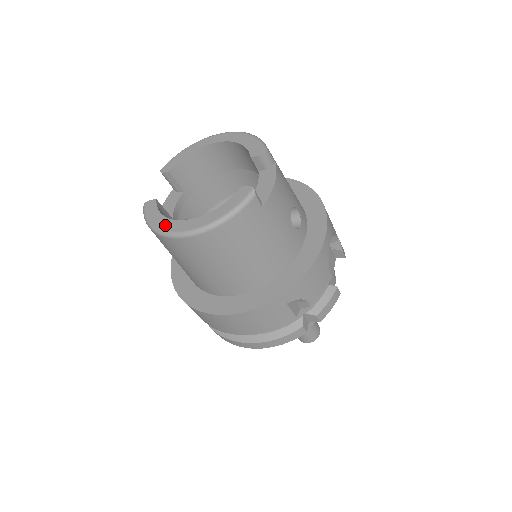
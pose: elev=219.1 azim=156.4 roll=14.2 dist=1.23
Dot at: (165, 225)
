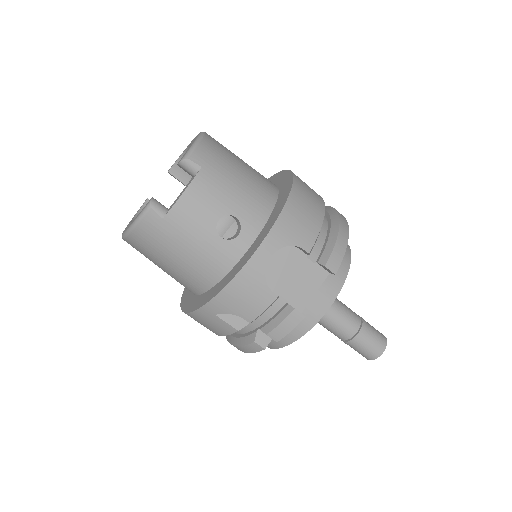
Dot at: occluded
